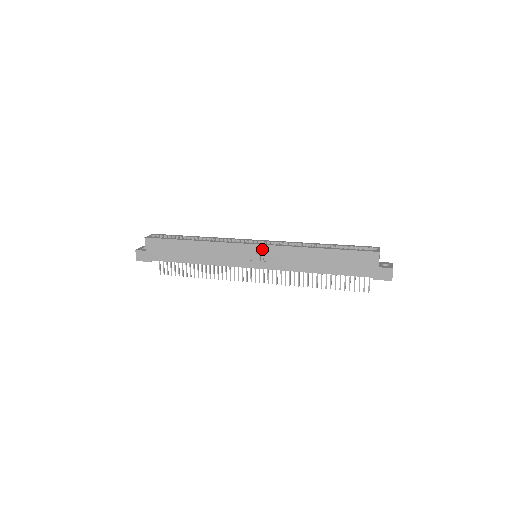
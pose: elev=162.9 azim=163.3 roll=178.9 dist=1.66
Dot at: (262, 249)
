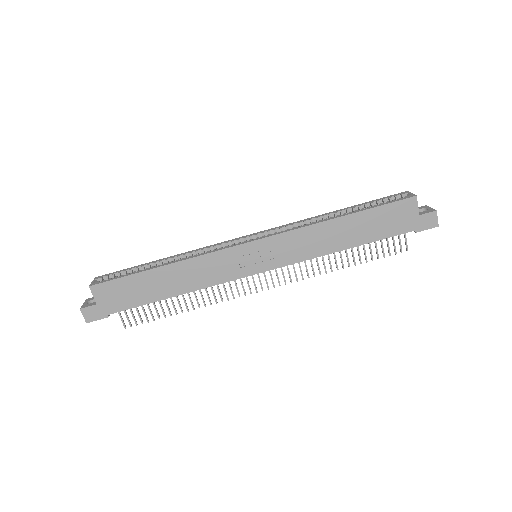
Dot at: (266, 244)
